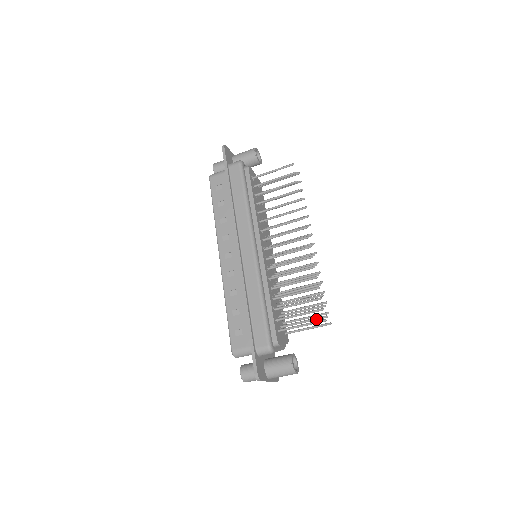
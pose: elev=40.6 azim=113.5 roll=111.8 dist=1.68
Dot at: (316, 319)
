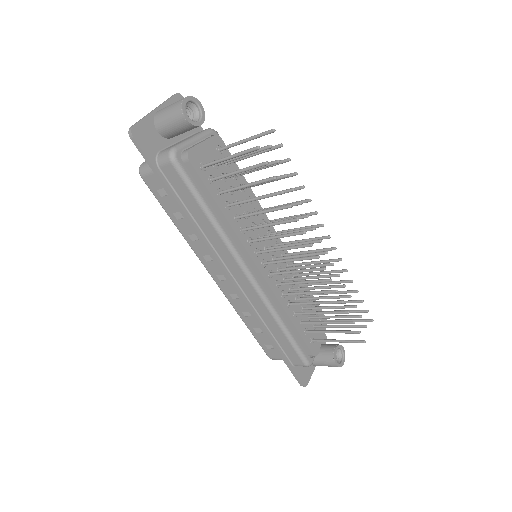
Dot at: (353, 327)
